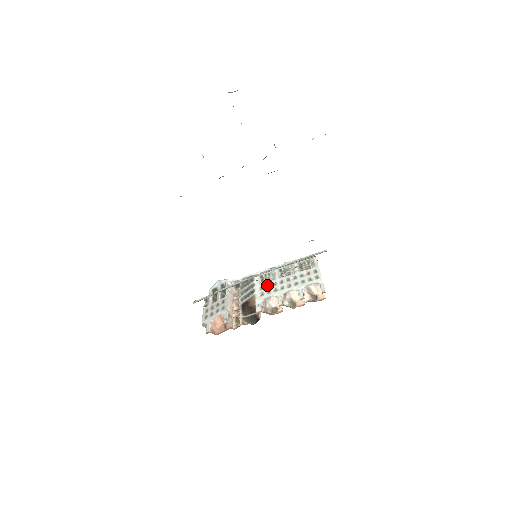
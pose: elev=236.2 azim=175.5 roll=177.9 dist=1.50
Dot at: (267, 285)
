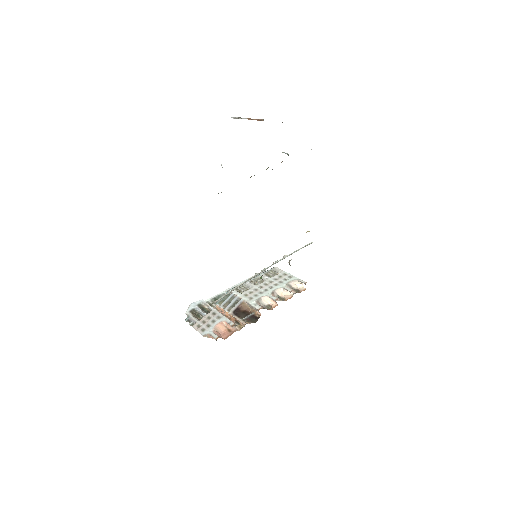
Dot at: (249, 292)
